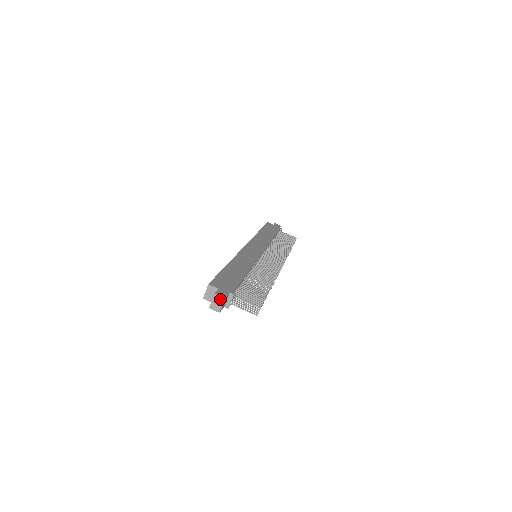
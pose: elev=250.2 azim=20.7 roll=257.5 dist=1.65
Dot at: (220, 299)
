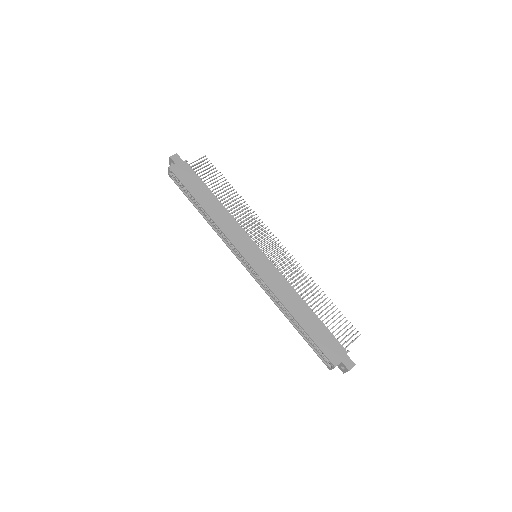
Dot at: occluded
